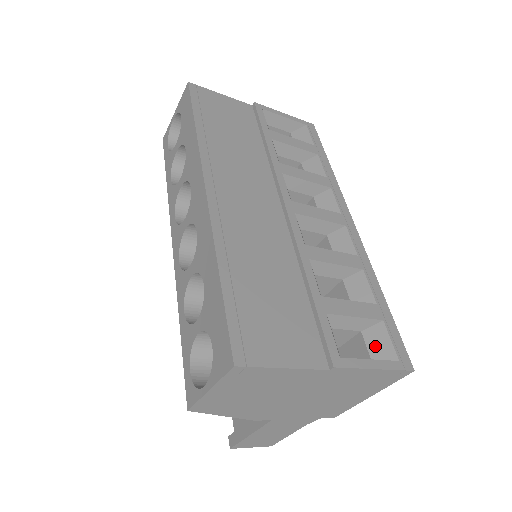
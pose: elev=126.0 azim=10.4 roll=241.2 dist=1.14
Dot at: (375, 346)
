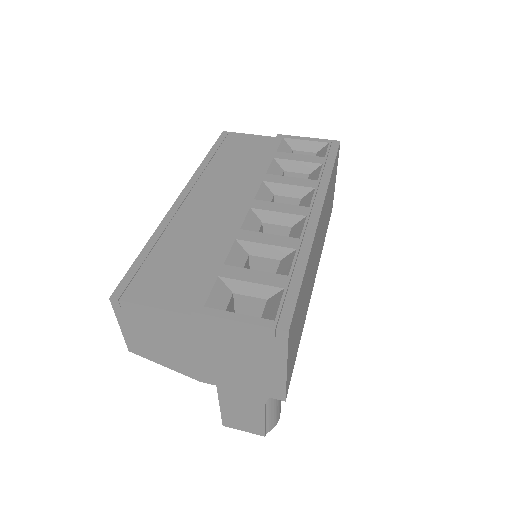
Dot at: (268, 310)
